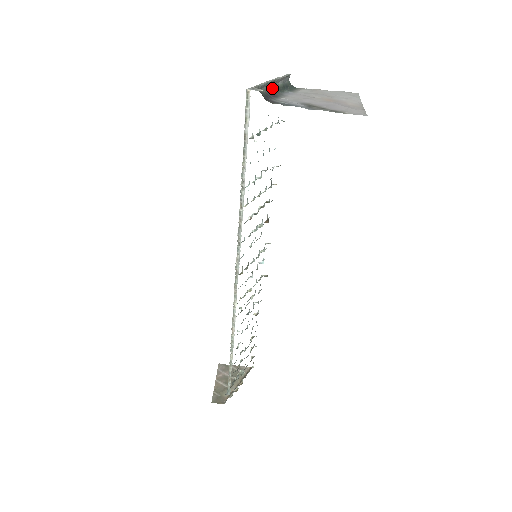
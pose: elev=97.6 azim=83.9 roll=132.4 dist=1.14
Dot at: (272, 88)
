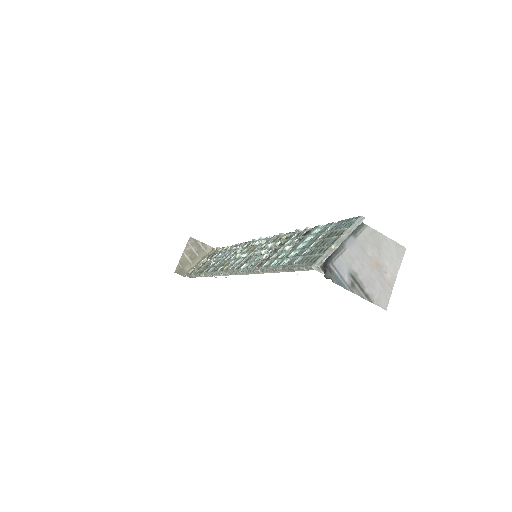
Dot at: (338, 242)
